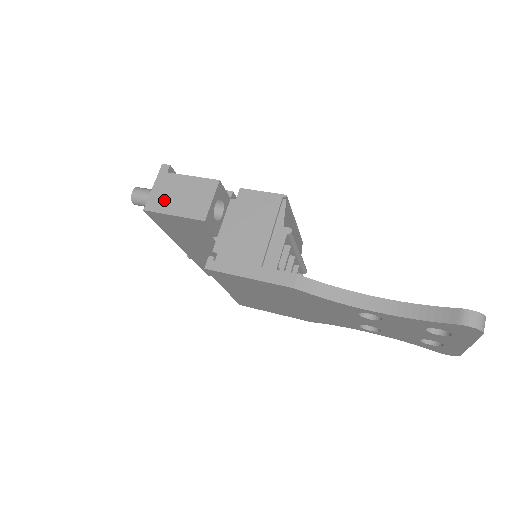
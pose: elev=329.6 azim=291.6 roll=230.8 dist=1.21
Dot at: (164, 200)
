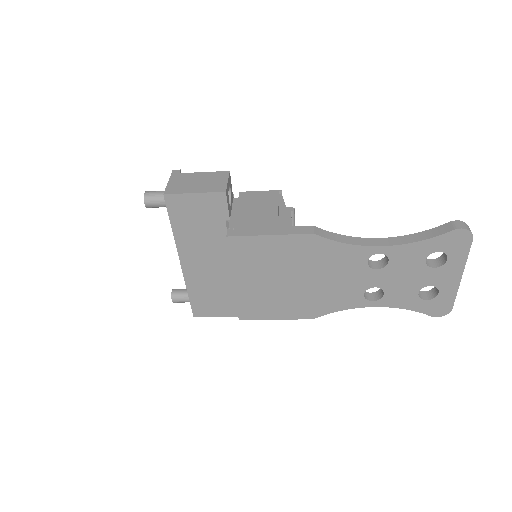
Dot at: (182, 186)
